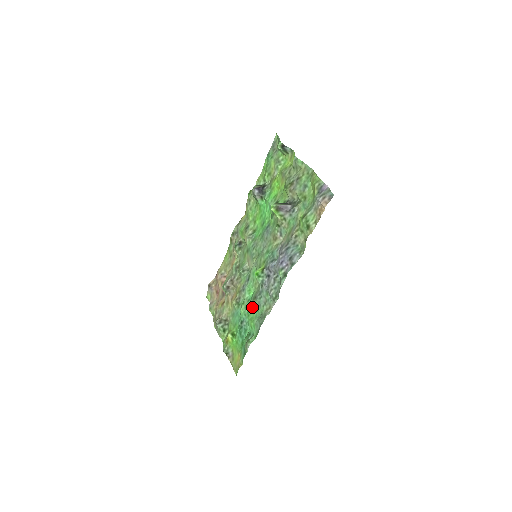
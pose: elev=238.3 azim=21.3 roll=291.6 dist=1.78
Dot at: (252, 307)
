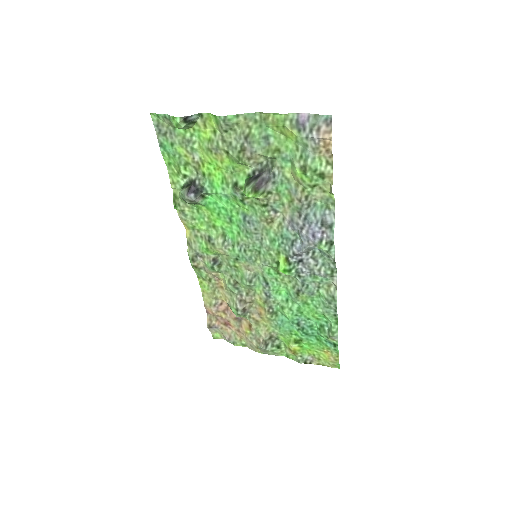
Dot at: (300, 303)
